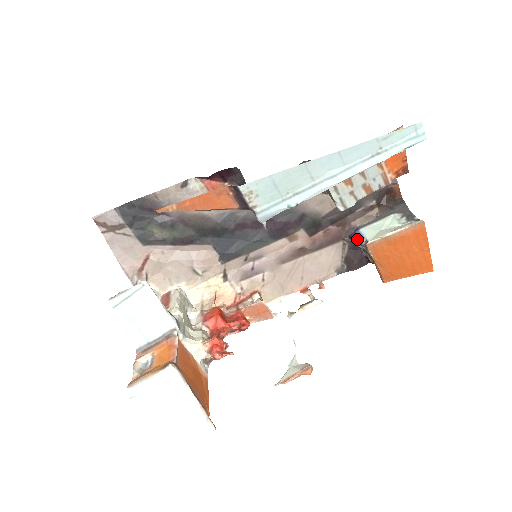
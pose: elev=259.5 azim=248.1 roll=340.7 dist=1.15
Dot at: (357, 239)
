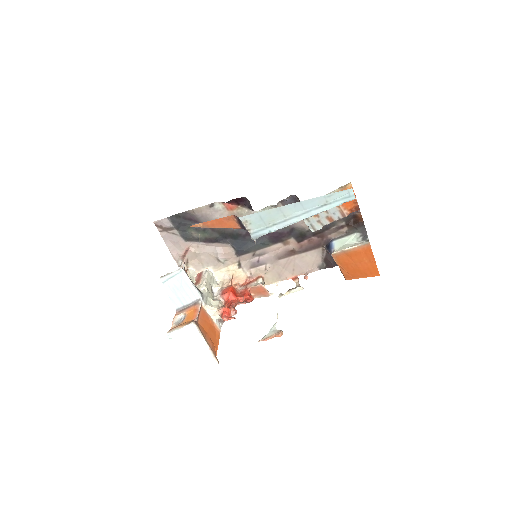
Dot at: (329, 248)
